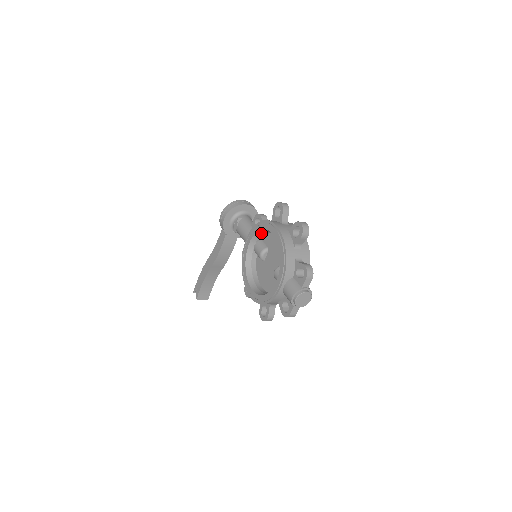
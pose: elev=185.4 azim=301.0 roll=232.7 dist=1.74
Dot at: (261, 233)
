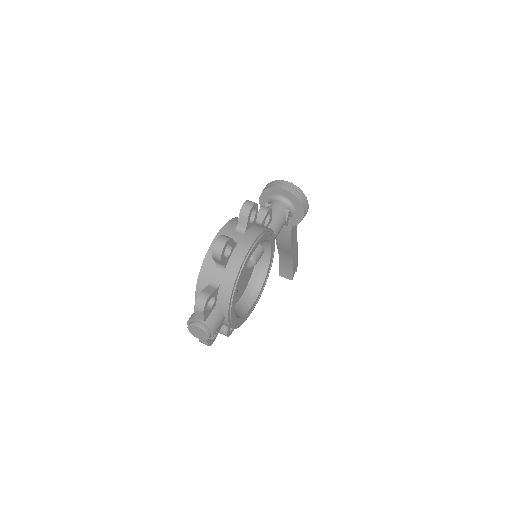
Dot at: occluded
